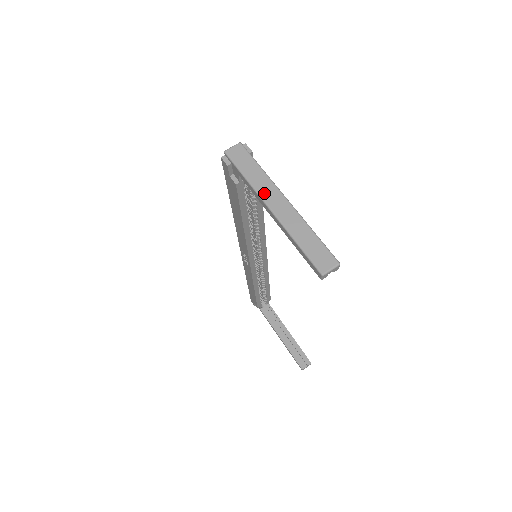
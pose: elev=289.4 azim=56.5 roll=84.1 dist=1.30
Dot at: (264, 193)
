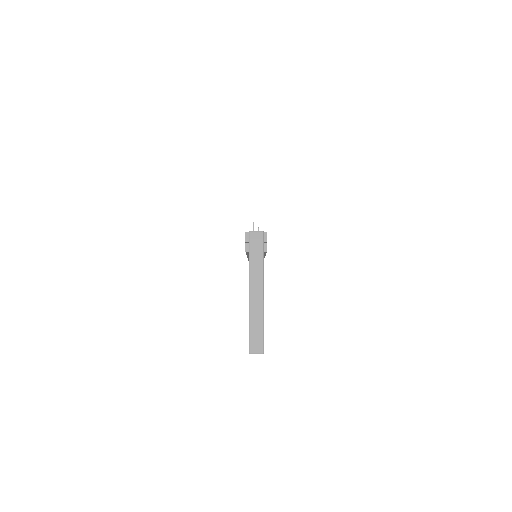
Dot at: (253, 279)
